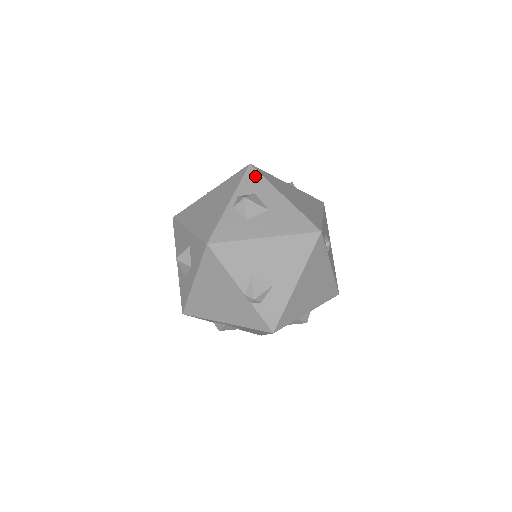
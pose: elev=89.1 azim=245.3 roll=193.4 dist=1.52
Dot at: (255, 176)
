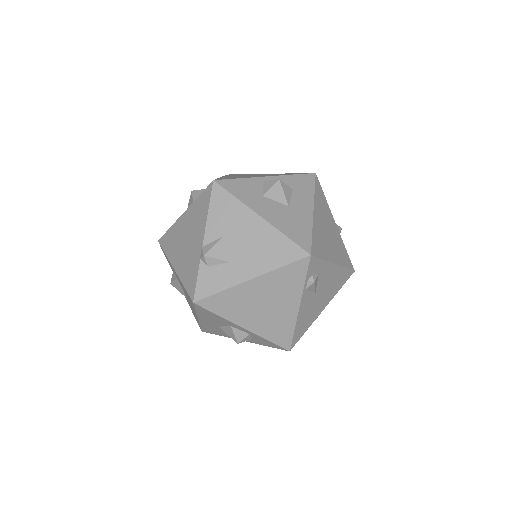
Dot at: (309, 182)
